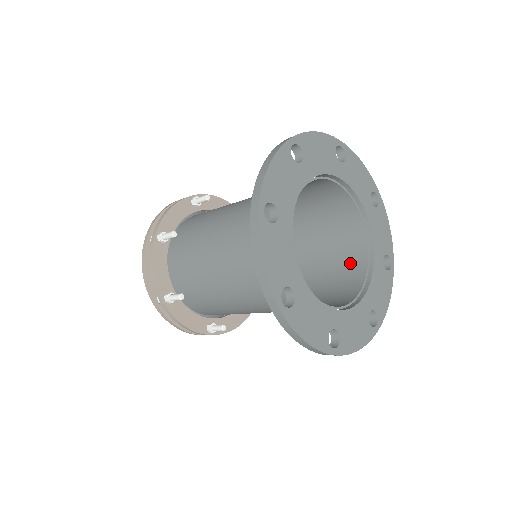
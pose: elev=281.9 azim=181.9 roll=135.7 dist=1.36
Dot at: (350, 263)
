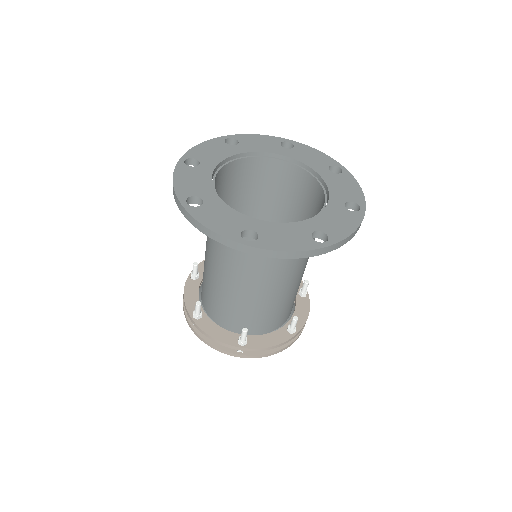
Dot at: occluded
